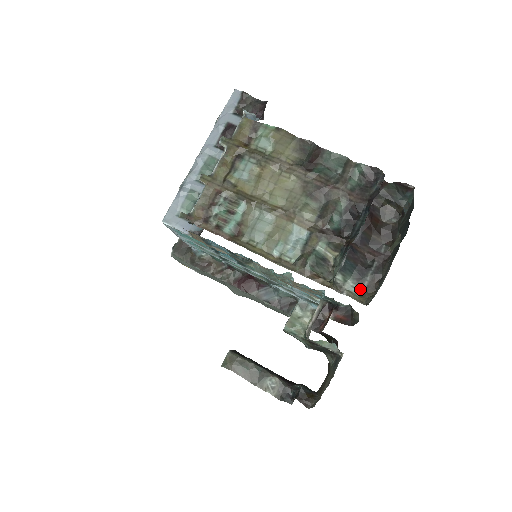
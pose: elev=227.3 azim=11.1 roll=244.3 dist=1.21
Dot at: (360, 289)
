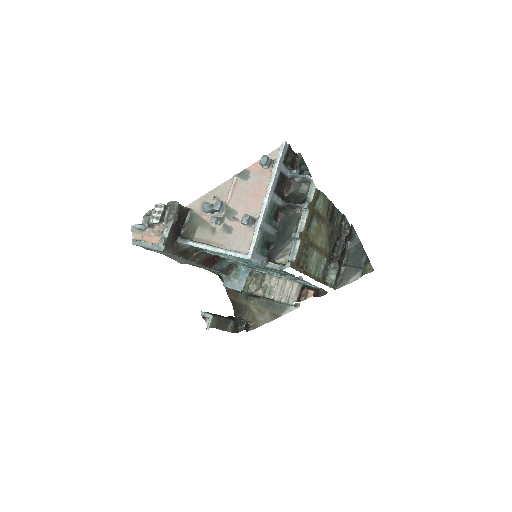
Dot at: occluded
